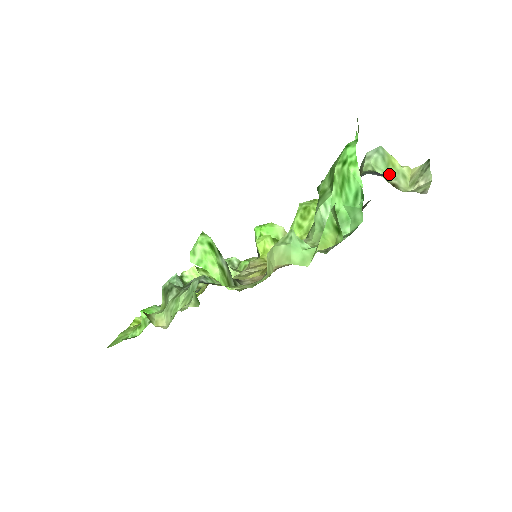
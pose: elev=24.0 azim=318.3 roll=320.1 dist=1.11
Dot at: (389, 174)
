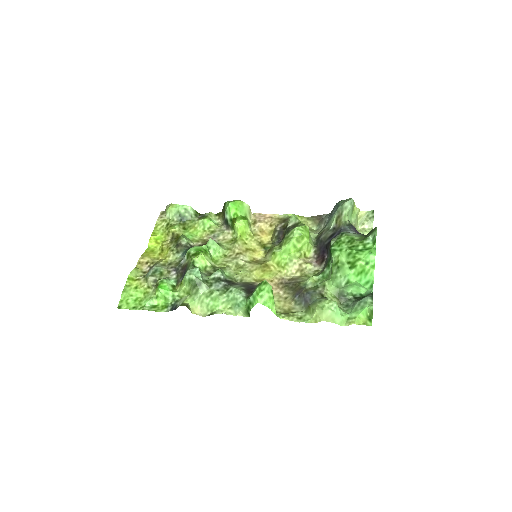
Dot at: (352, 218)
